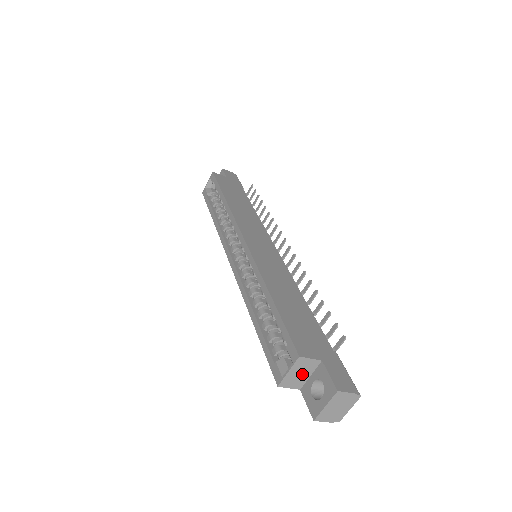
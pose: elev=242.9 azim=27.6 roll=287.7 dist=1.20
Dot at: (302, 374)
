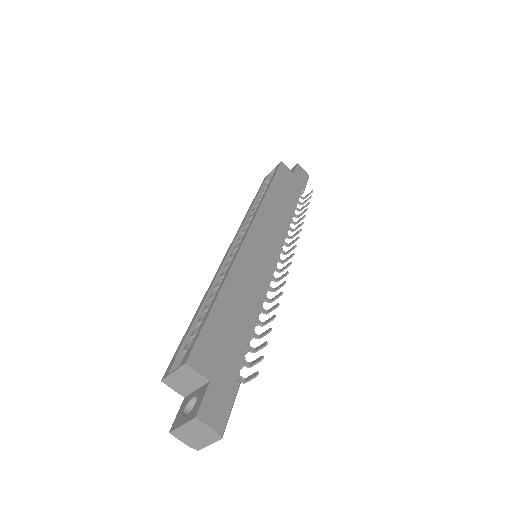
Dot at: (188, 383)
